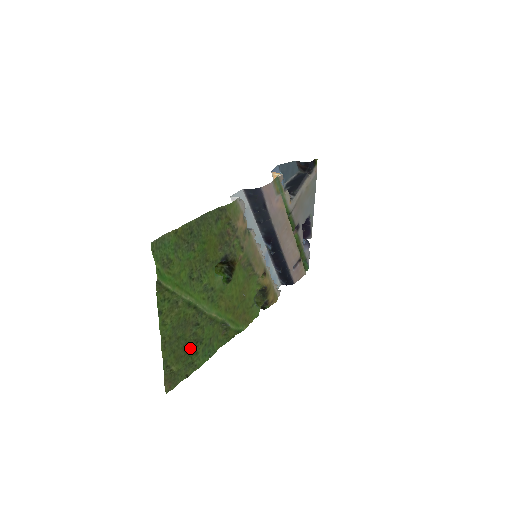
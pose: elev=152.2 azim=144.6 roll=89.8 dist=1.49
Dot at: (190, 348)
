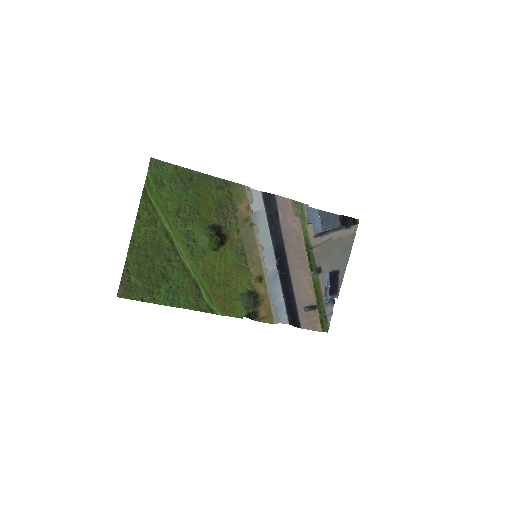
Dot at: (155, 277)
